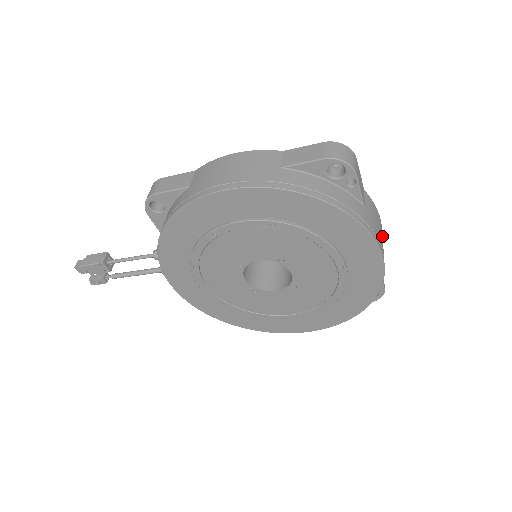
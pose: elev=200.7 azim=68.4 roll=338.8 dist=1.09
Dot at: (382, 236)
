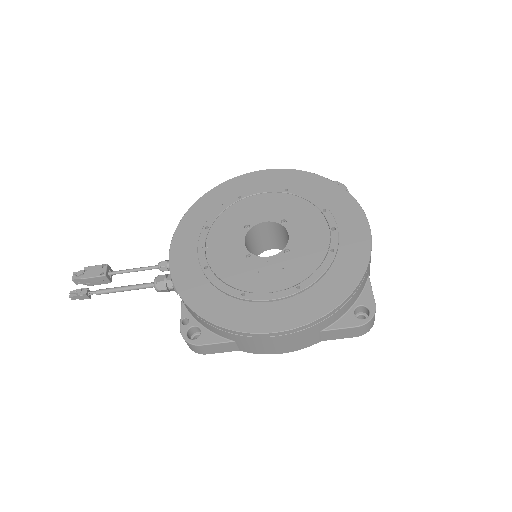
Dot at: occluded
